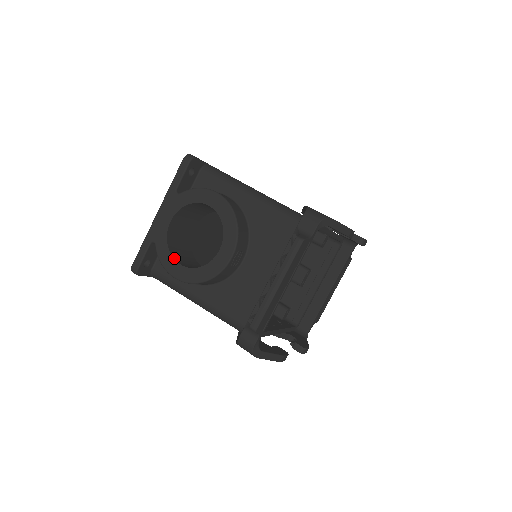
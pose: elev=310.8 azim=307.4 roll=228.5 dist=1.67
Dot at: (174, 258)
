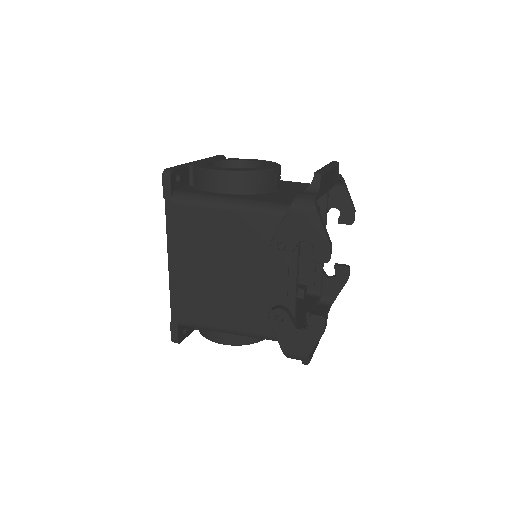
Dot at: occluded
